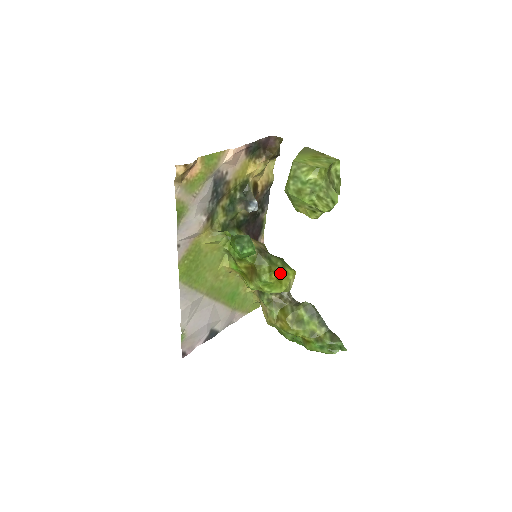
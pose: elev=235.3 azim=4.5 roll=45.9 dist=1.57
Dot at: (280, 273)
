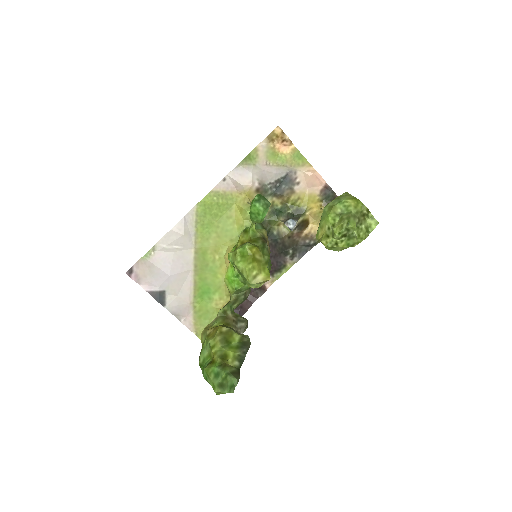
Dot at: (260, 260)
